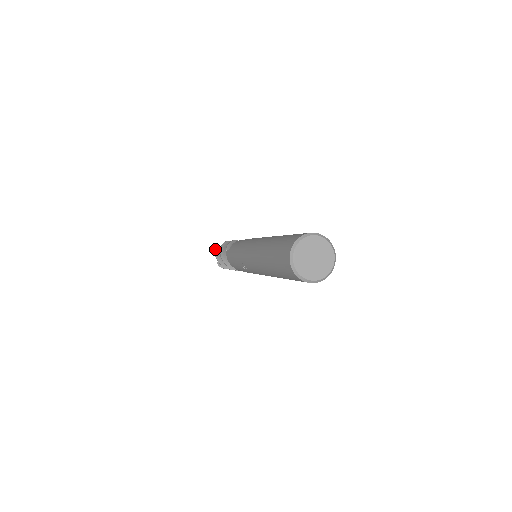
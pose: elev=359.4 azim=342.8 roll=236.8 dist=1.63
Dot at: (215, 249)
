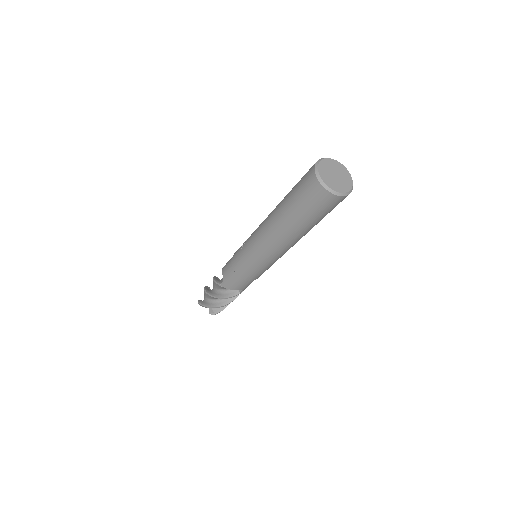
Dot at: occluded
